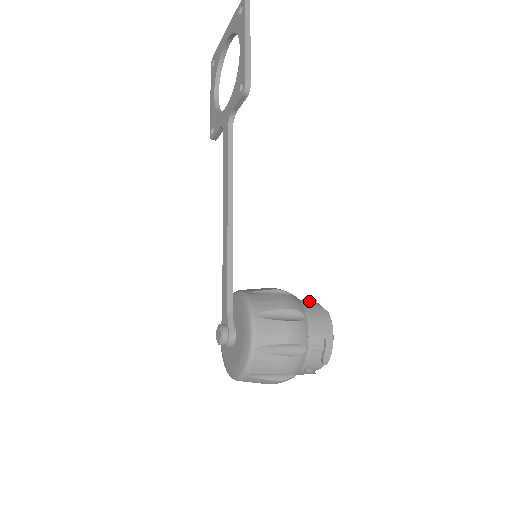
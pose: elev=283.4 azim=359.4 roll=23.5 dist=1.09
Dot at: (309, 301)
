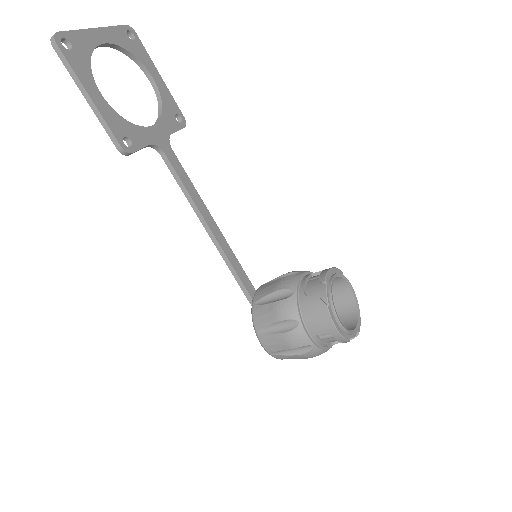
Dot at: (320, 281)
